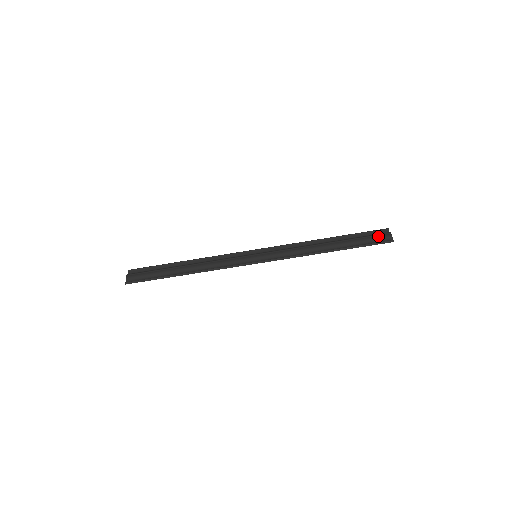
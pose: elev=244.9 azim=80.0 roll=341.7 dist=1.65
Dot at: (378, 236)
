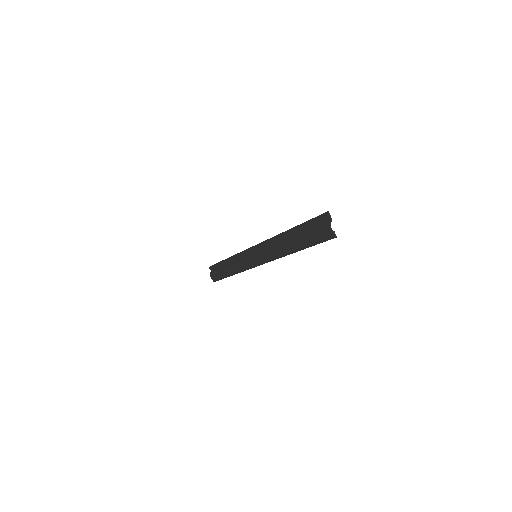
Dot at: (320, 232)
